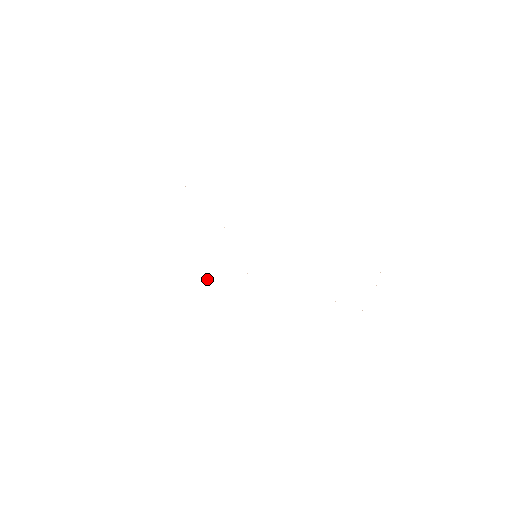
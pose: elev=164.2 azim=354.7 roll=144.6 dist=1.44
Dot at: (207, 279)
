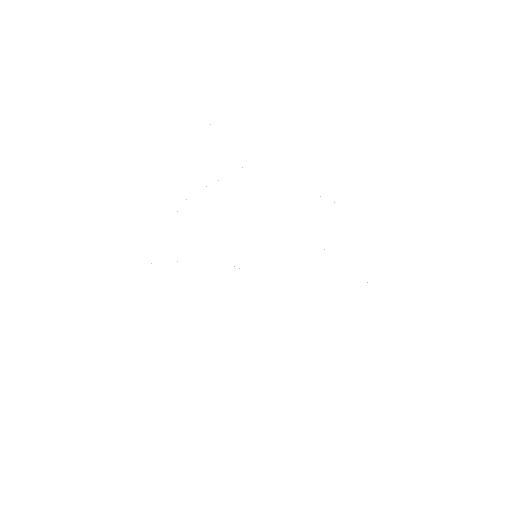
Dot at: occluded
